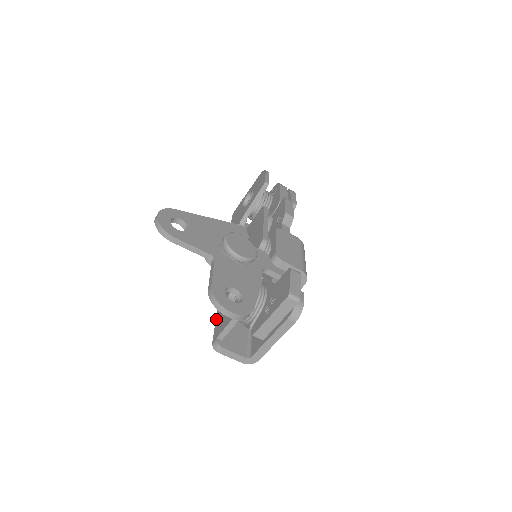
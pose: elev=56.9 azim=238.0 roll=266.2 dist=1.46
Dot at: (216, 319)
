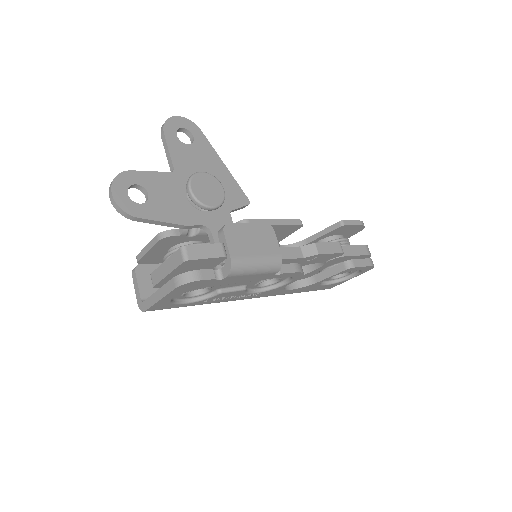
Dot at: occluded
